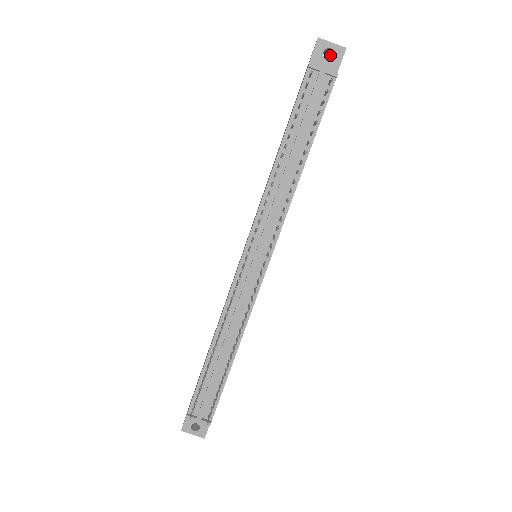
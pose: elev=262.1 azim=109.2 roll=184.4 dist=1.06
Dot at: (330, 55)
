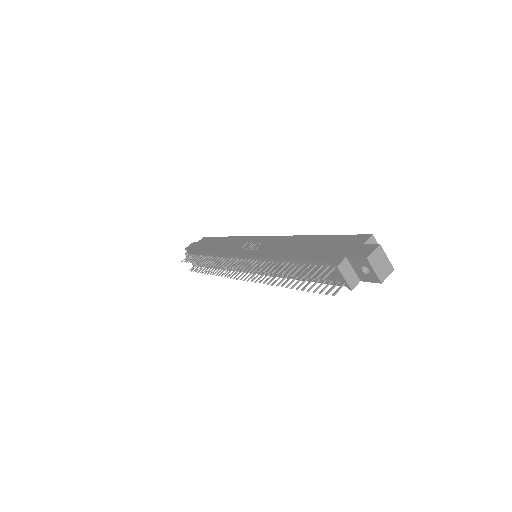
Dot at: (383, 260)
